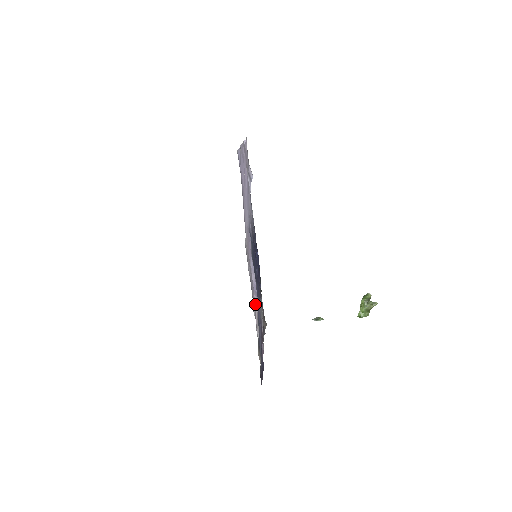
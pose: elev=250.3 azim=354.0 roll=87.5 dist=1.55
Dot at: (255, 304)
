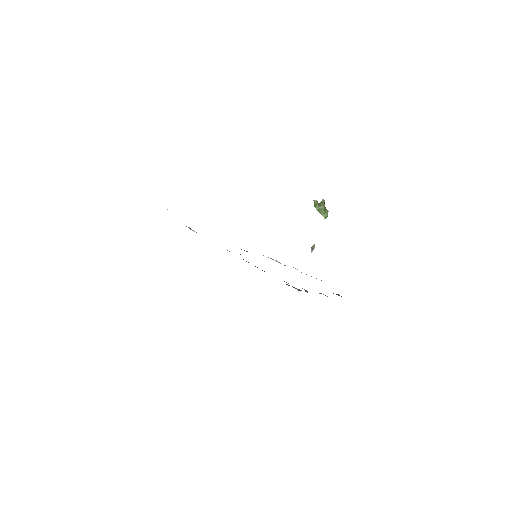
Dot at: occluded
